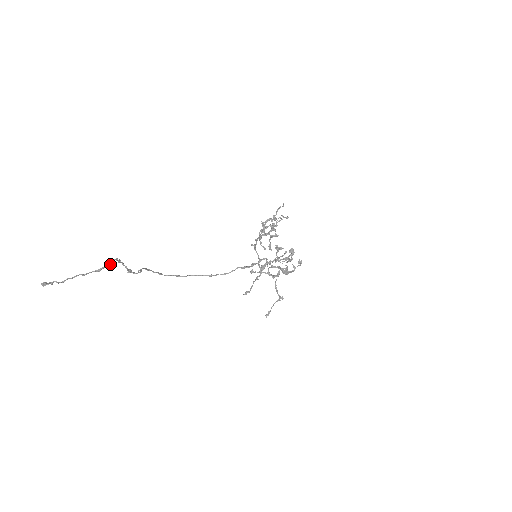
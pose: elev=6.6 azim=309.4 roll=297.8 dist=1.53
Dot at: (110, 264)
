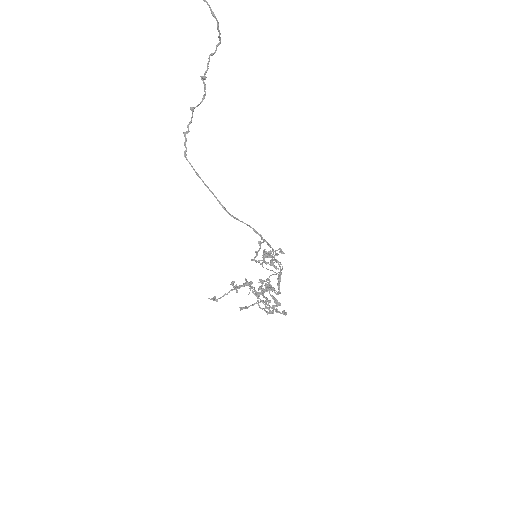
Dot at: (219, 31)
